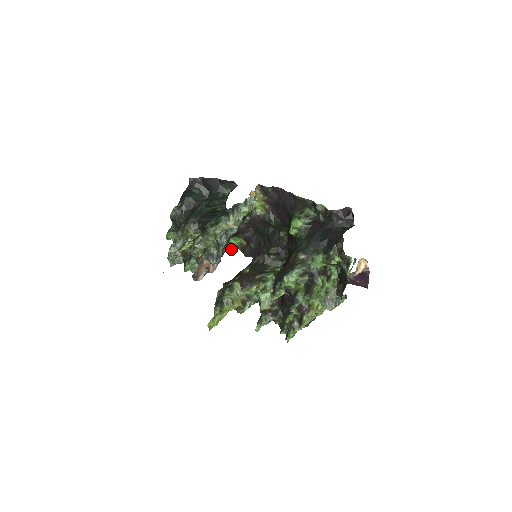
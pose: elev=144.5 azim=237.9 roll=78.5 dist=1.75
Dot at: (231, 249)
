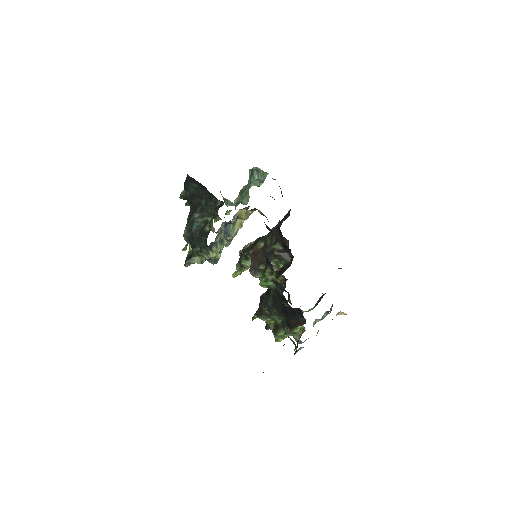
Dot at: (273, 179)
